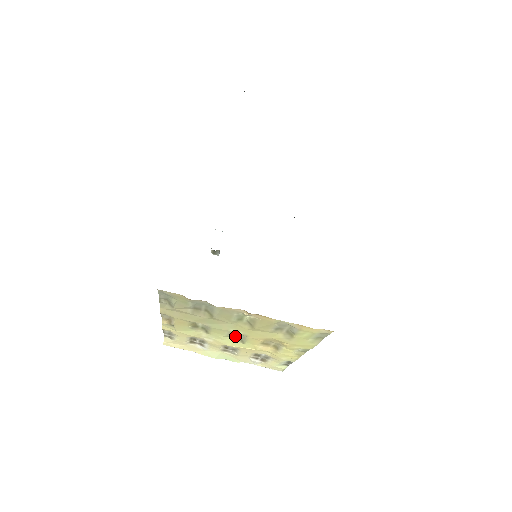
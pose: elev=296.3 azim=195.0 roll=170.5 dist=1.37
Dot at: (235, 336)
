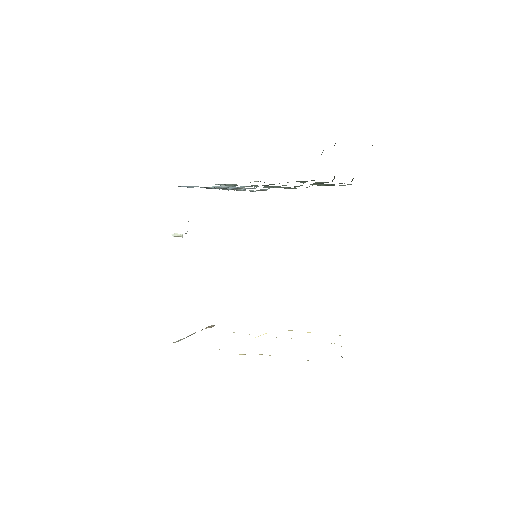
Dot at: occluded
